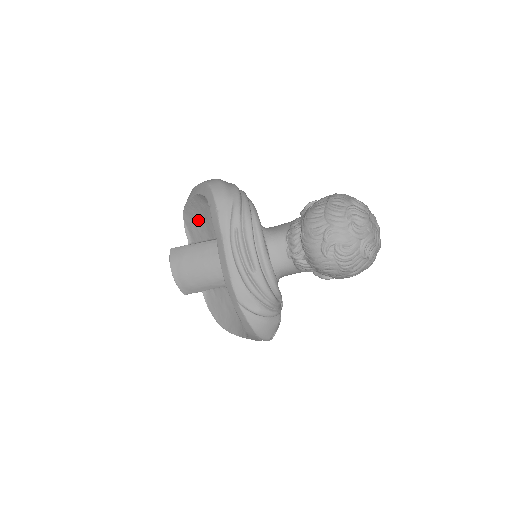
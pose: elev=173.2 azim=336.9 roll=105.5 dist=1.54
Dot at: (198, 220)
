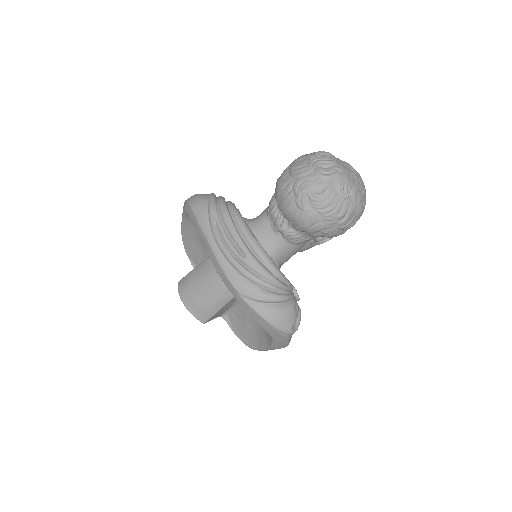
Dot at: (197, 248)
